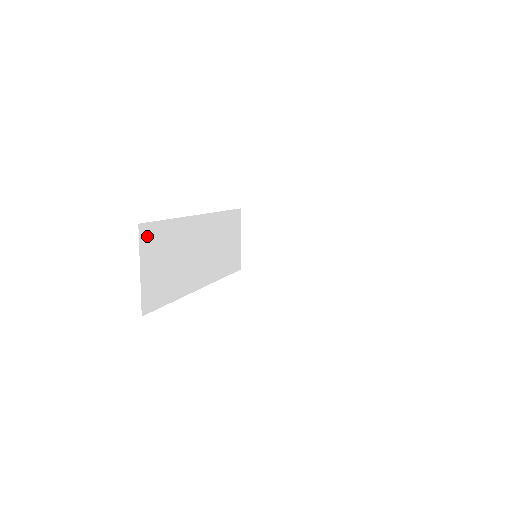
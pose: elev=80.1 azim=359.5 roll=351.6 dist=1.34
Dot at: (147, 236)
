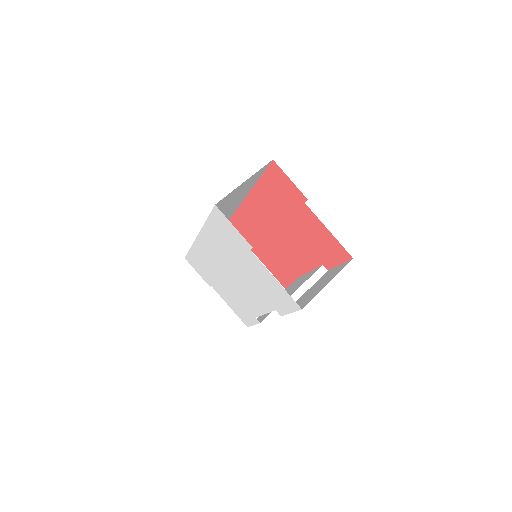
Dot at: (261, 171)
